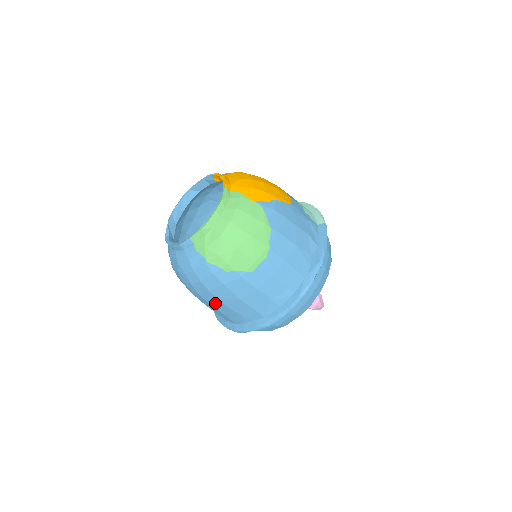
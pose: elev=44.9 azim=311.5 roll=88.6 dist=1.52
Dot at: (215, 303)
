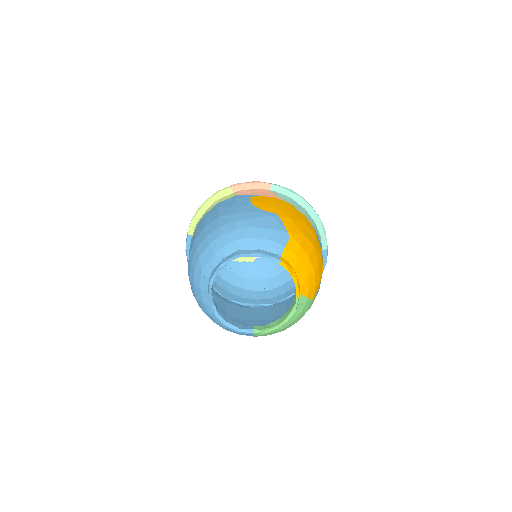
Dot at: occluded
